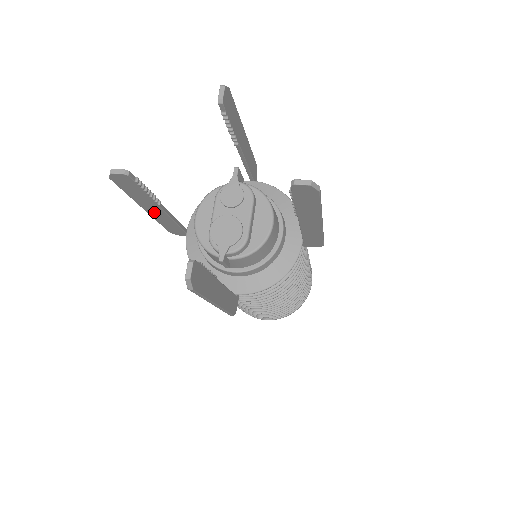
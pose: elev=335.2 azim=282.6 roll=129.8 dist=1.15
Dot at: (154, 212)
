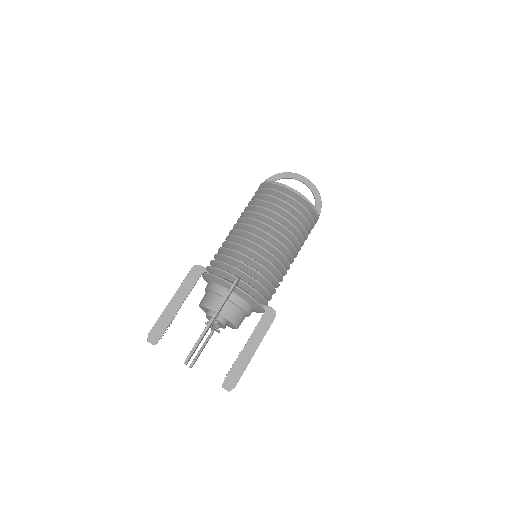
Dot at: (177, 300)
